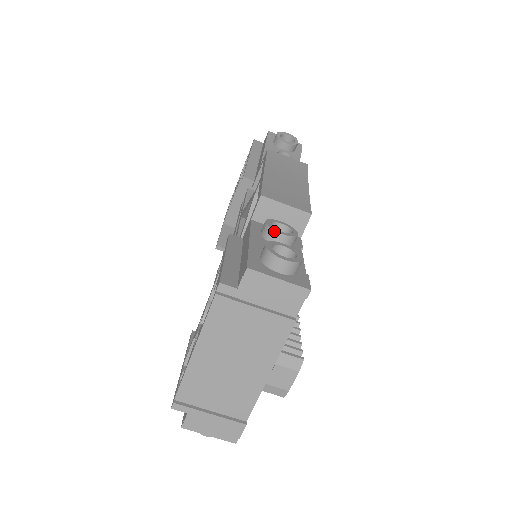
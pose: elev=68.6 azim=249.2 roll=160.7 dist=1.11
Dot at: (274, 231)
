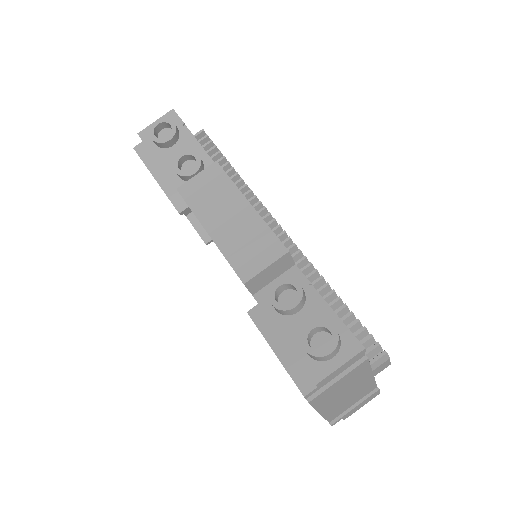
Dot at: (288, 311)
